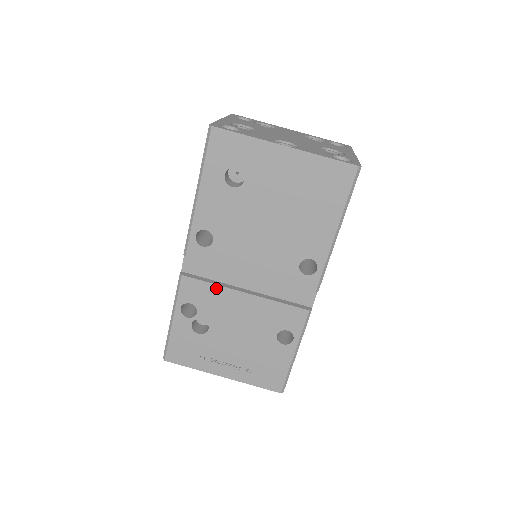
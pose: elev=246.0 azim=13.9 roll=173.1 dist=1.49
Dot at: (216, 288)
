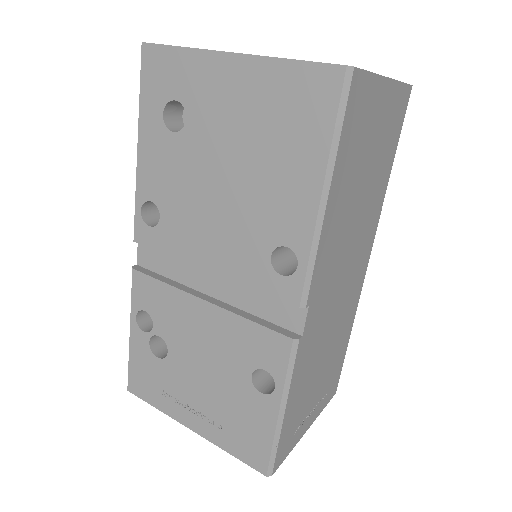
Dot at: (170, 290)
